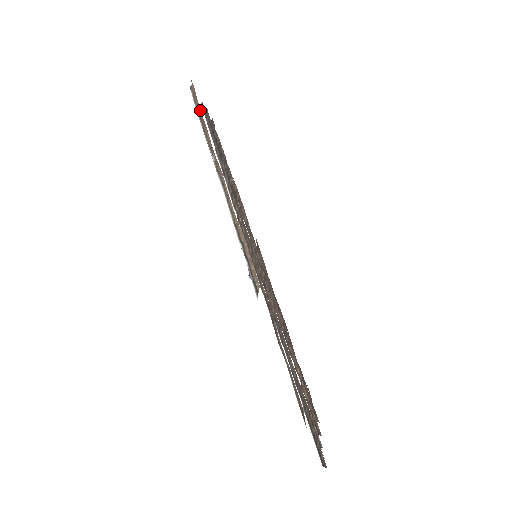
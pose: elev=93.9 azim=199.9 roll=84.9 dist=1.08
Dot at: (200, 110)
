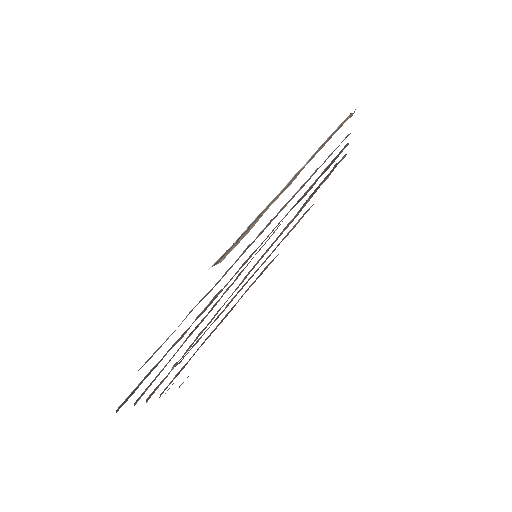
Dot at: occluded
